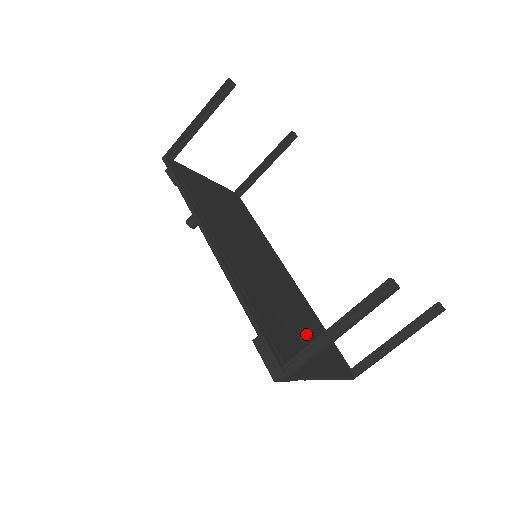
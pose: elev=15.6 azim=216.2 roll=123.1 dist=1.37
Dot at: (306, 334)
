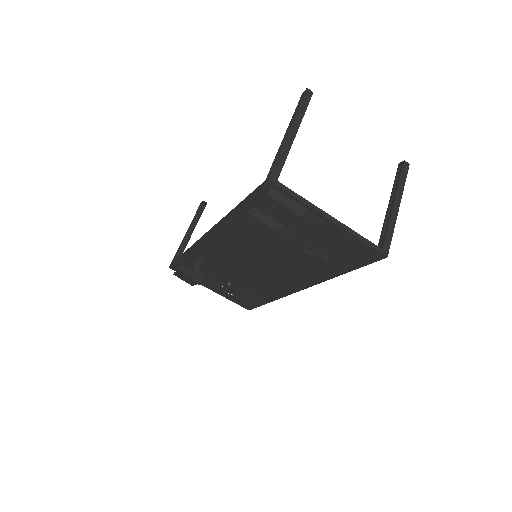
Dot at: occluded
